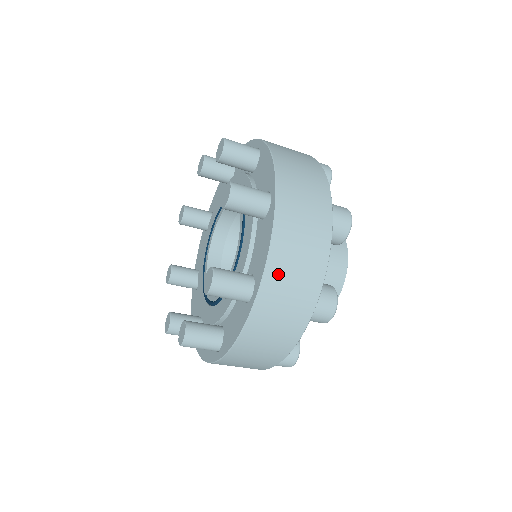
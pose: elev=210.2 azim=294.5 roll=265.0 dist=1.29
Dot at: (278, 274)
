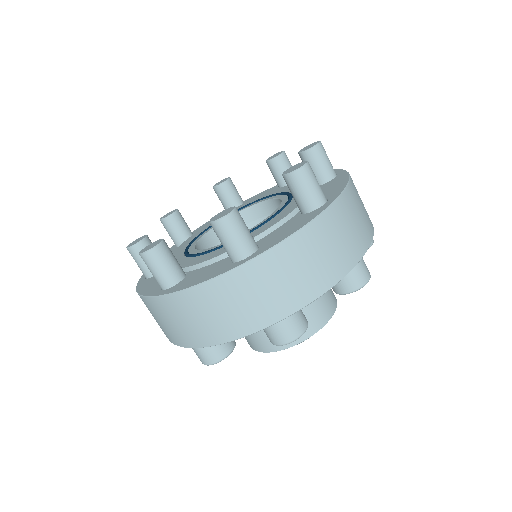
Dot at: (351, 201)
